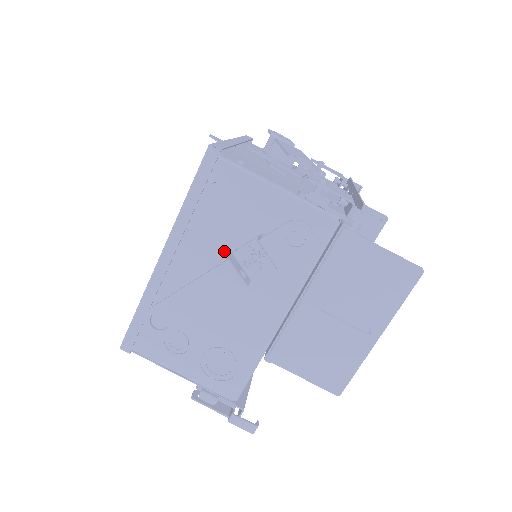
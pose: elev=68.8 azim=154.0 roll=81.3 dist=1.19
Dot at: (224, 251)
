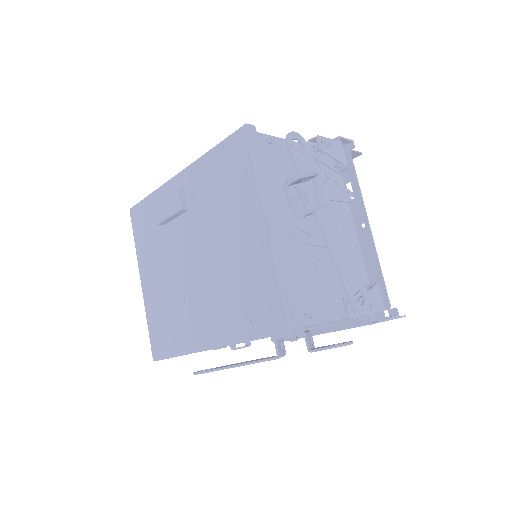
Dot at: occluded
